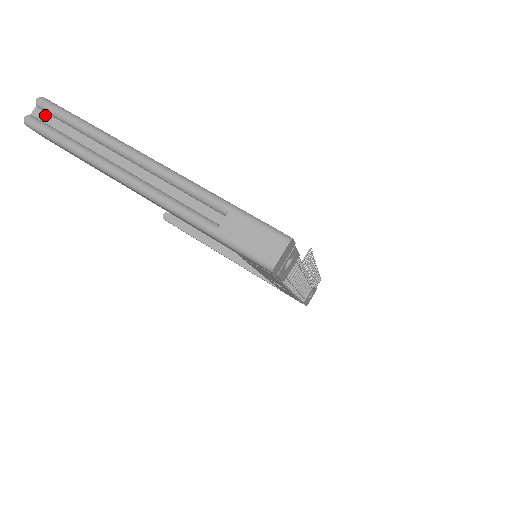
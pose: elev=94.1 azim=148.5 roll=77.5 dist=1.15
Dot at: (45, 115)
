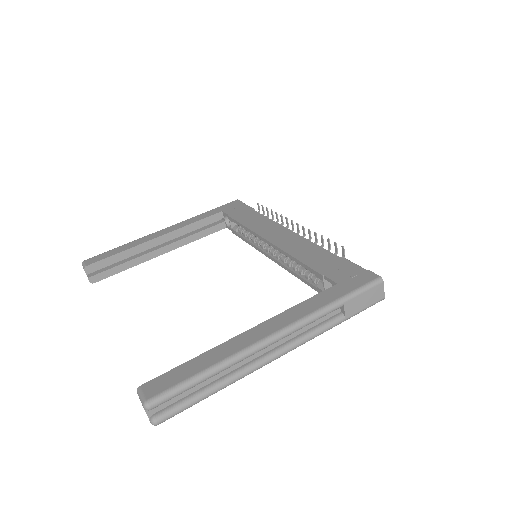
Dot at: (160, 404)
